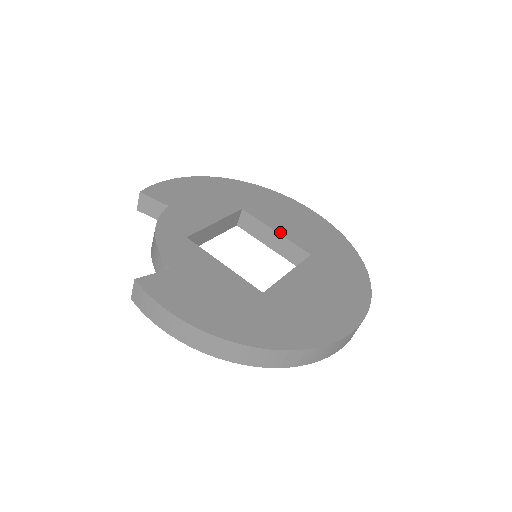
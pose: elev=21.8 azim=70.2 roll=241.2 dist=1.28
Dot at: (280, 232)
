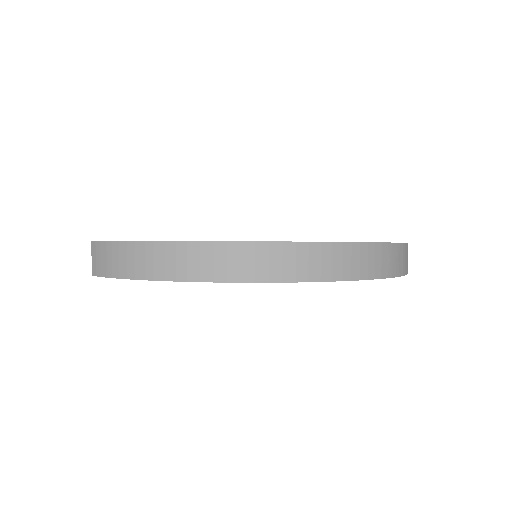
Dot at: occluded
